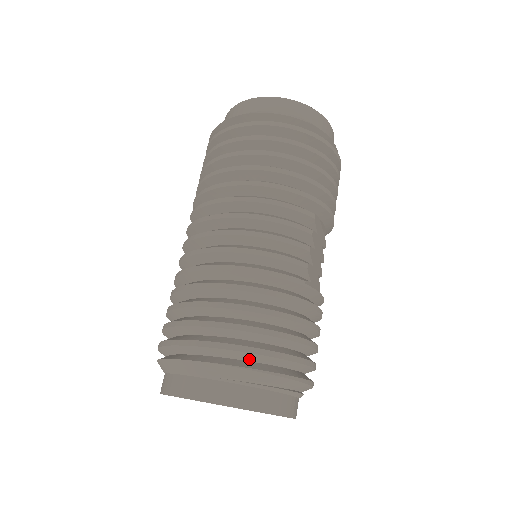
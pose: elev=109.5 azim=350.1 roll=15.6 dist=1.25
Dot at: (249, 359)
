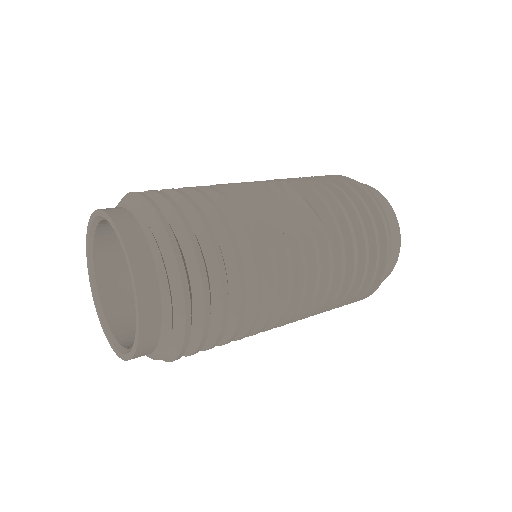
Dot at: occluded
